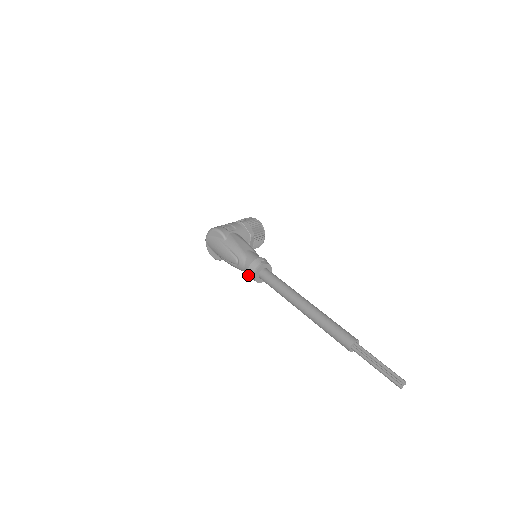
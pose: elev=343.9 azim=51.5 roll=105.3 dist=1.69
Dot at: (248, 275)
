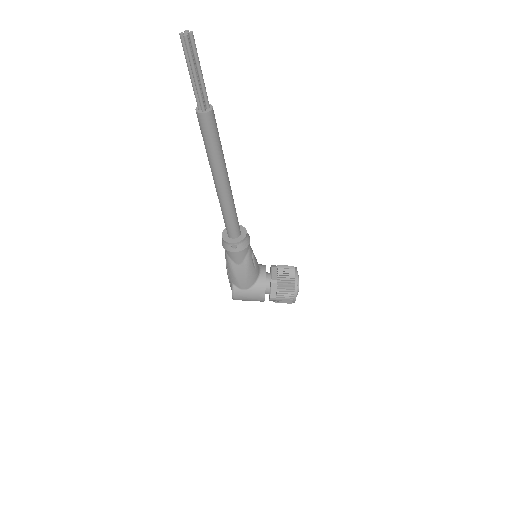
Dot at: (222, 245)
